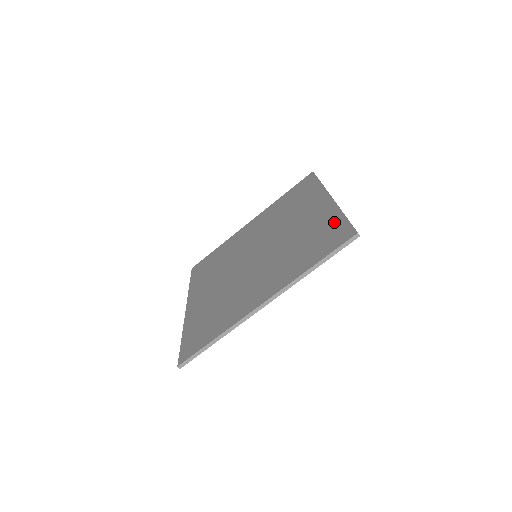
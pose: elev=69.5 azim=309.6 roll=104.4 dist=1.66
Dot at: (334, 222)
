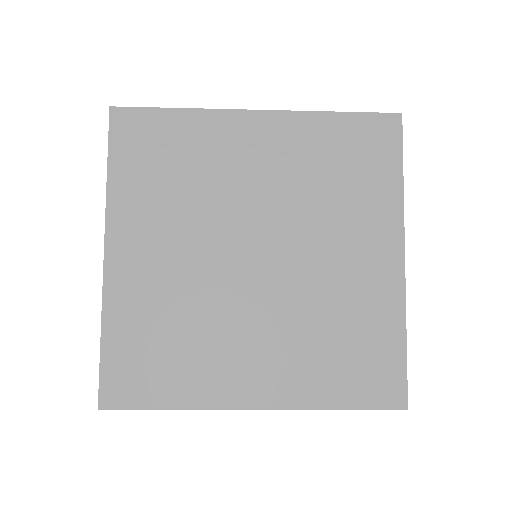
Dot at: (390, 343)
